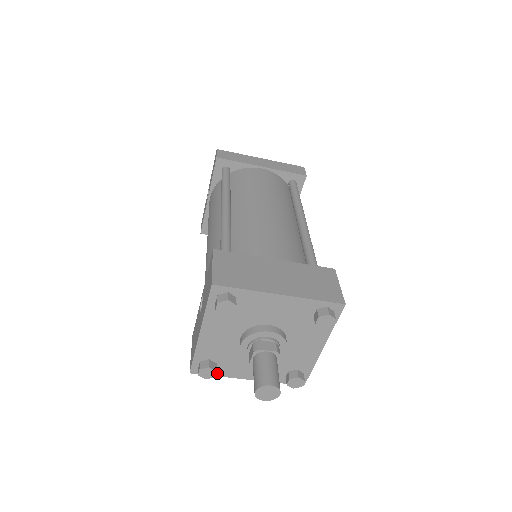
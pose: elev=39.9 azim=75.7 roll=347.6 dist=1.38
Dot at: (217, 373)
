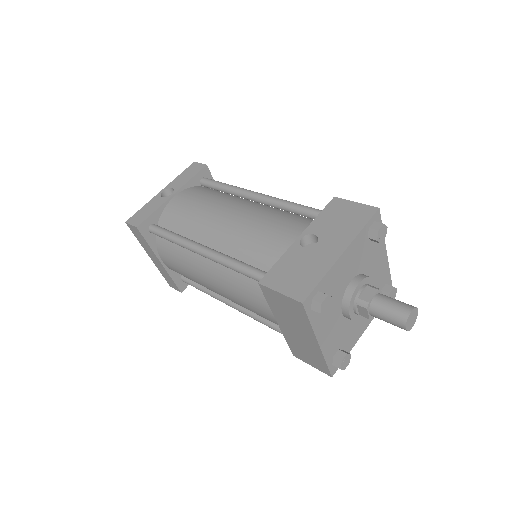
Dot at: (313, 318)
